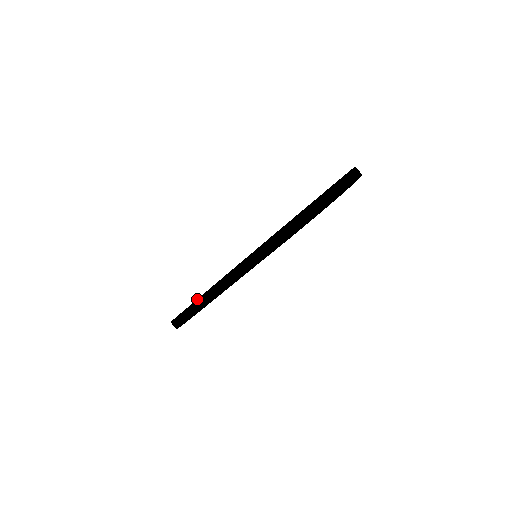
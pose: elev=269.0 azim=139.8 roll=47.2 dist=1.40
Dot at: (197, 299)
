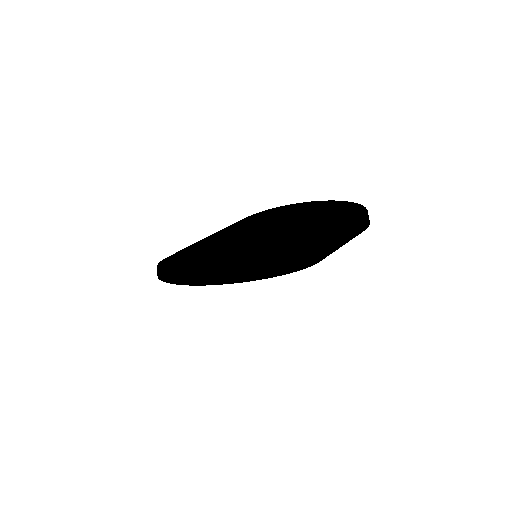
Dot at: occluded
